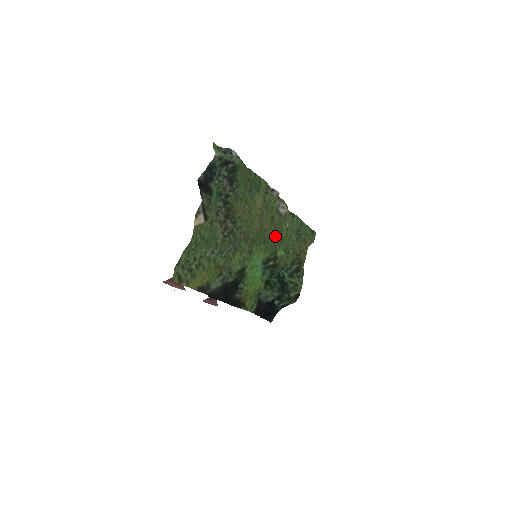
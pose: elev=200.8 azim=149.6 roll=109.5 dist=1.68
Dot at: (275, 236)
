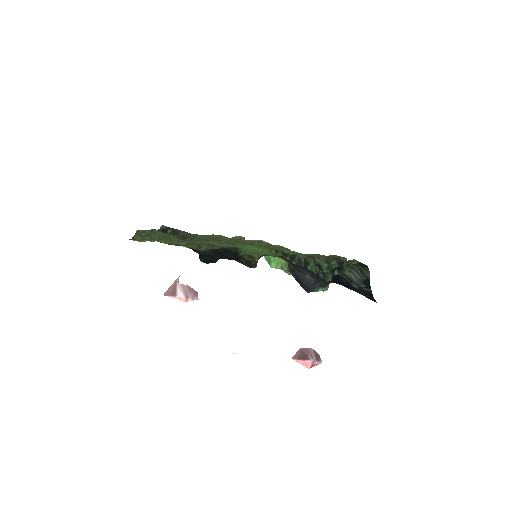
Dot at: occluded
